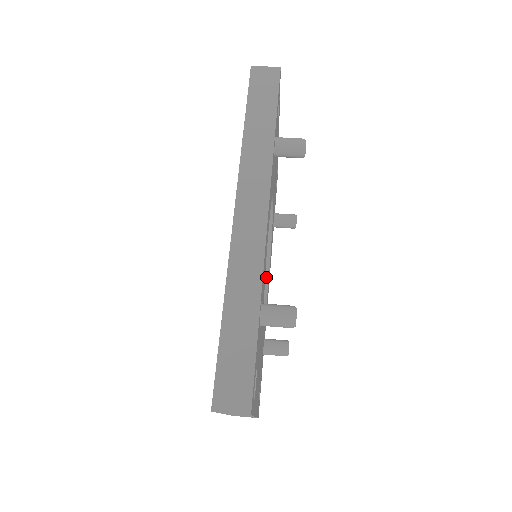
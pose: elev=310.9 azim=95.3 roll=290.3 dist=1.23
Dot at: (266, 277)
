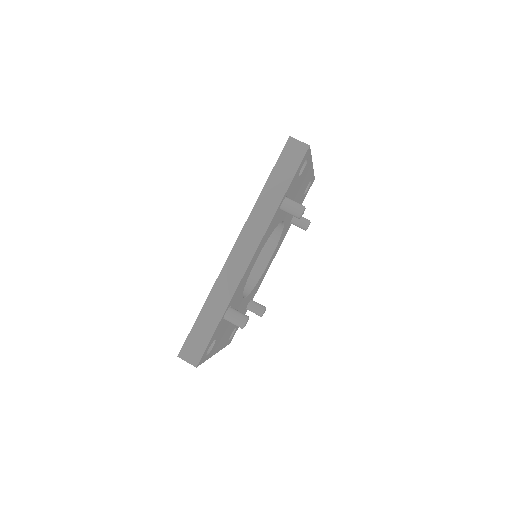
Dot at: (267, 261)
